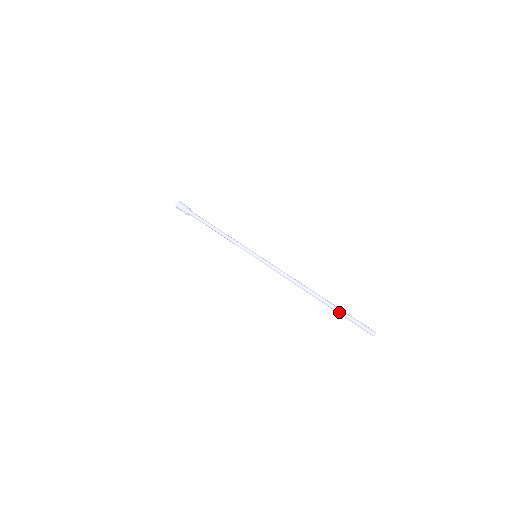
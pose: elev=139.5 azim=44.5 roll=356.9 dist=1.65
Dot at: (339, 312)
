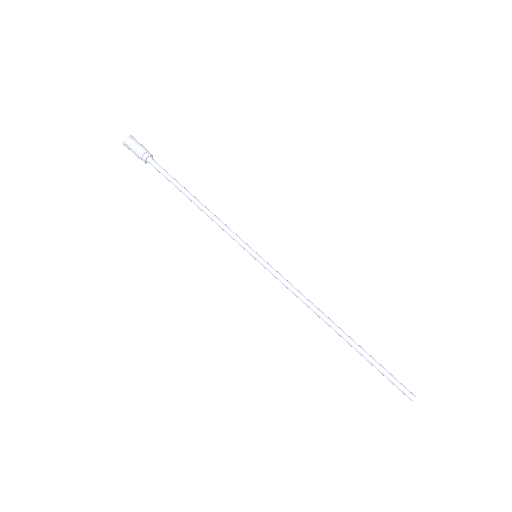
Dot at: (370, 363)
